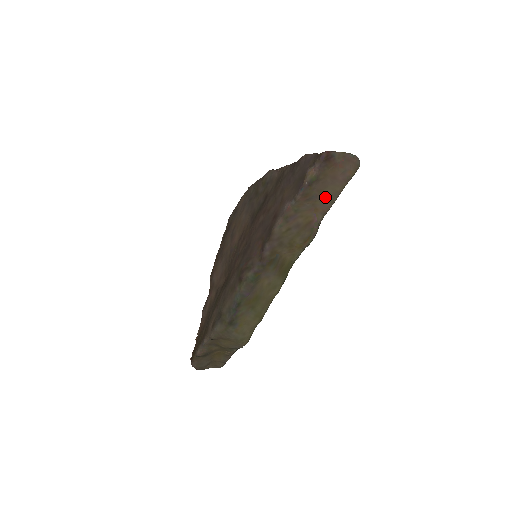
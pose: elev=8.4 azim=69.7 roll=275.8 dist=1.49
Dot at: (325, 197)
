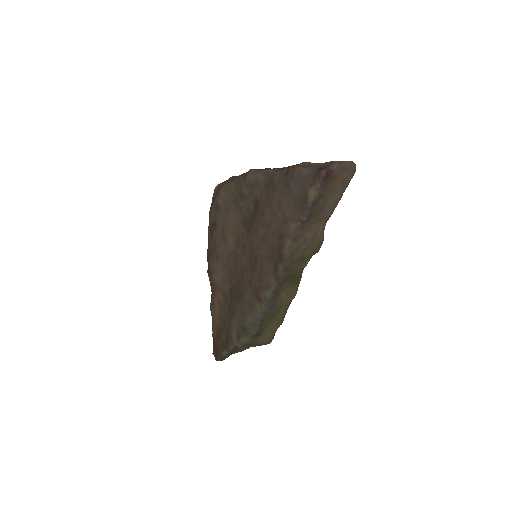
Dot at: (327, 207)
